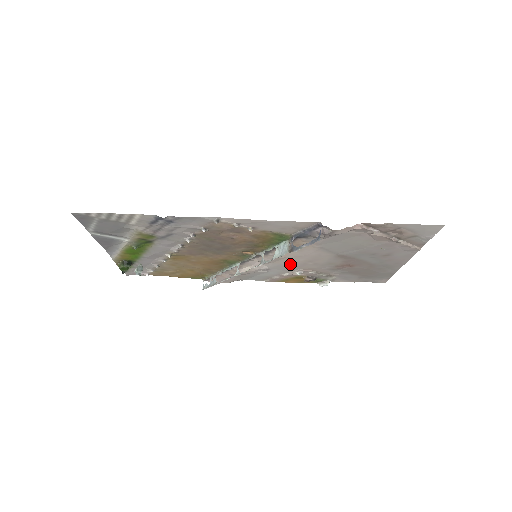
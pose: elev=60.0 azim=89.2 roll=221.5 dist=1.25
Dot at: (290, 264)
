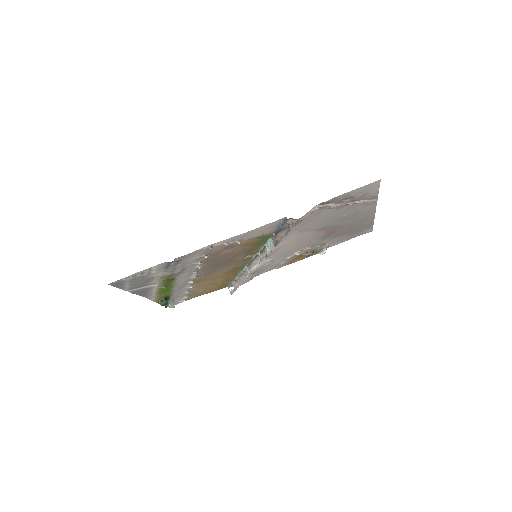
Dot at: (286, 250)
